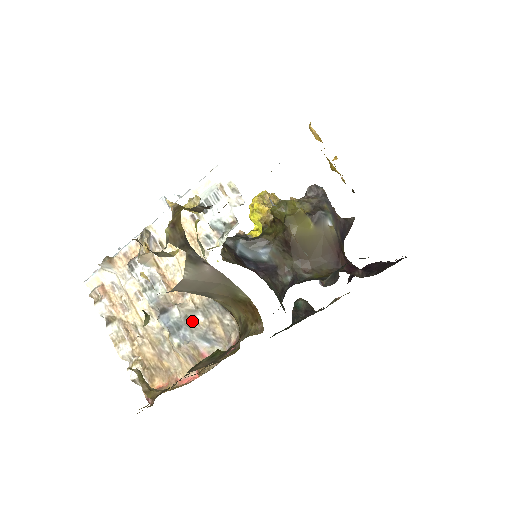
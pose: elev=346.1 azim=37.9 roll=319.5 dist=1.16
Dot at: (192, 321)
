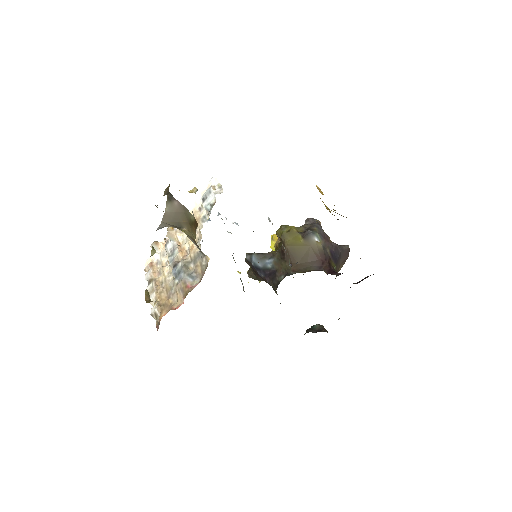
Dot at: (187, 267)
